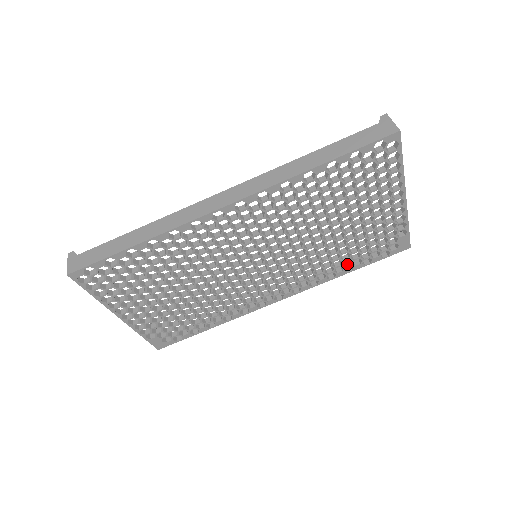
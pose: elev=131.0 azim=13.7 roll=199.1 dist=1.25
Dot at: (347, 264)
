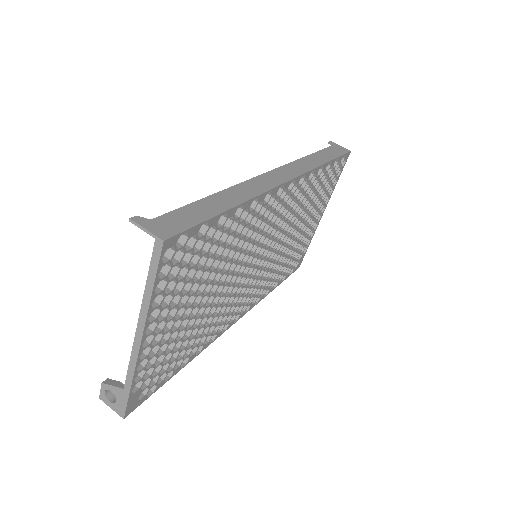
Dot at: (276, 280)
